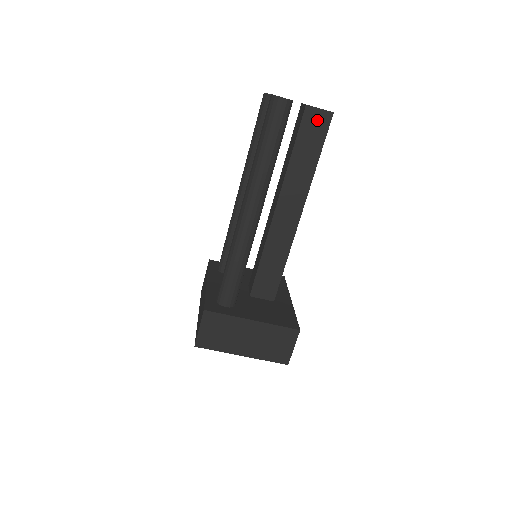
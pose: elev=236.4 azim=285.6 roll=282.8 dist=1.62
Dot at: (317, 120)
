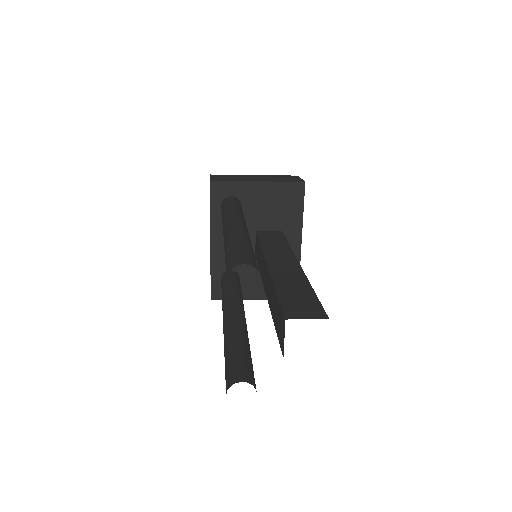
Dot at: occluded
